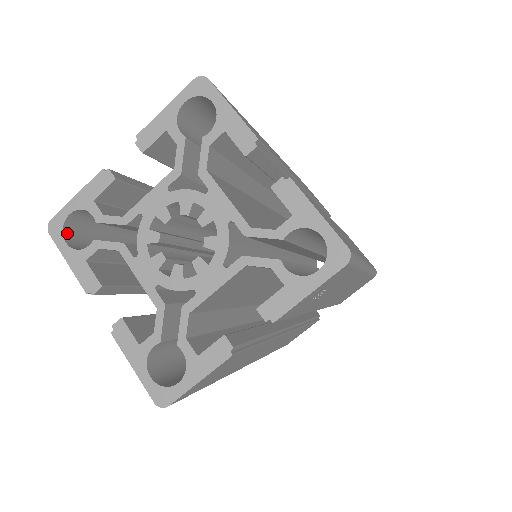
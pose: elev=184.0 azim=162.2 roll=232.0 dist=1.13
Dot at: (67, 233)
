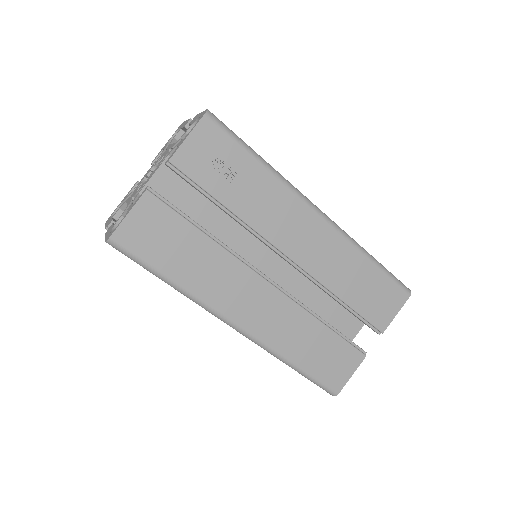
Dot at: occluded
